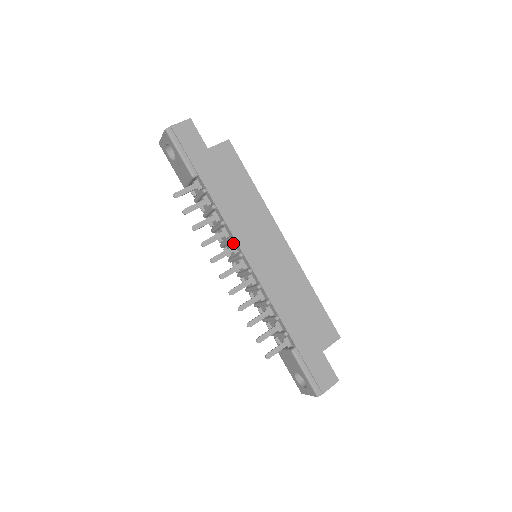
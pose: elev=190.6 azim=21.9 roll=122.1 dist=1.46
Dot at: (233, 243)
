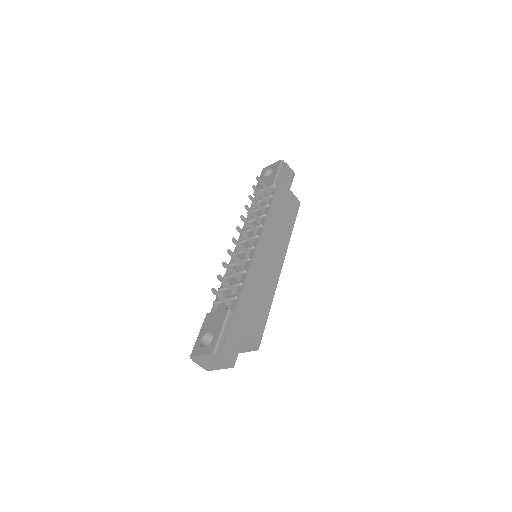
Dot at: (258, 229)
